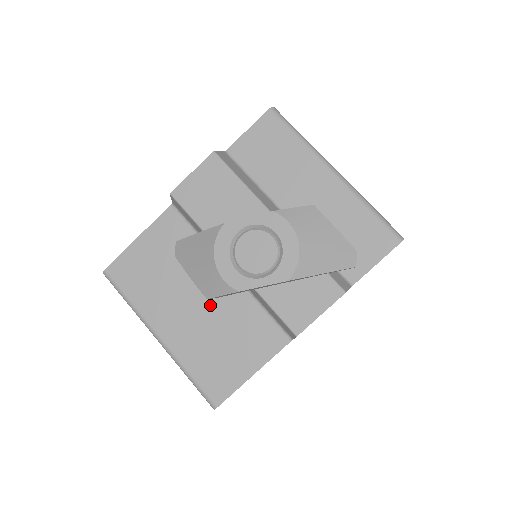
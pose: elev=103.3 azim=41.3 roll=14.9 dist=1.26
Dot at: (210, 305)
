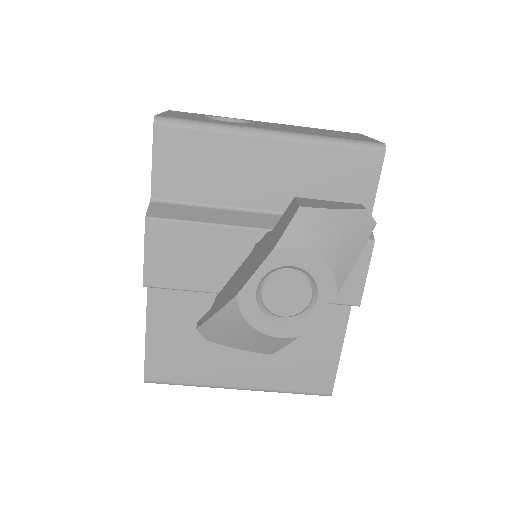
Dot at: occluded
